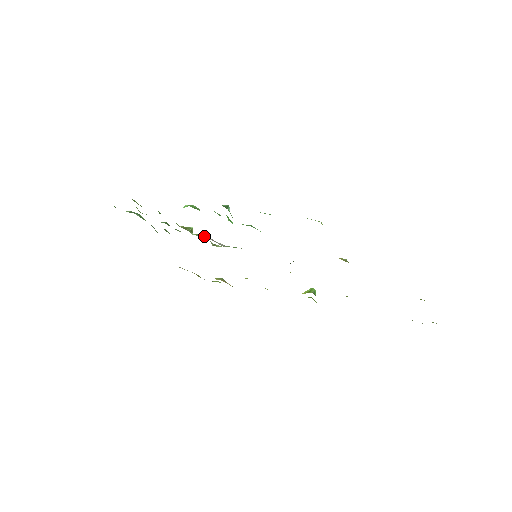
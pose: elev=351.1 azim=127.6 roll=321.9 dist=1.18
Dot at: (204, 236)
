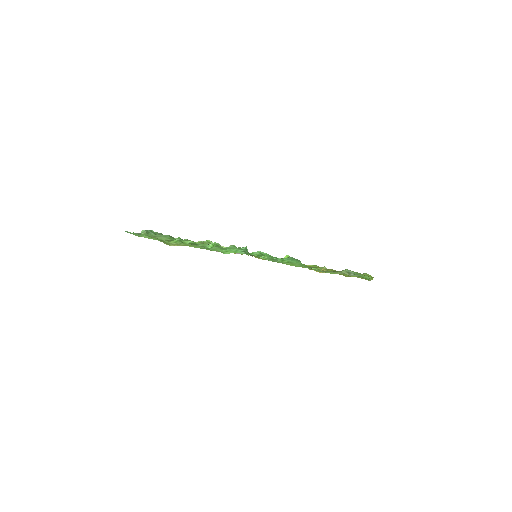
Dot at: (211, 242)
